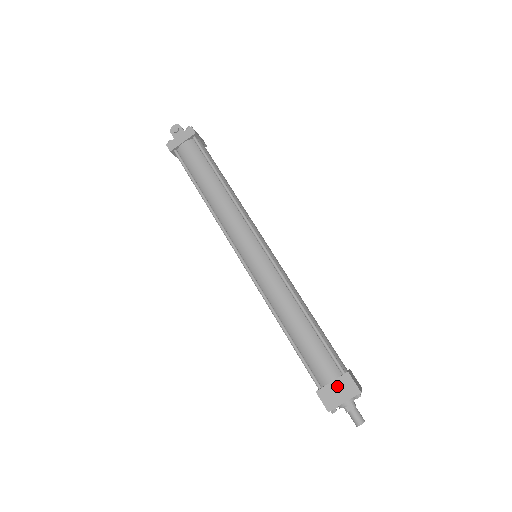
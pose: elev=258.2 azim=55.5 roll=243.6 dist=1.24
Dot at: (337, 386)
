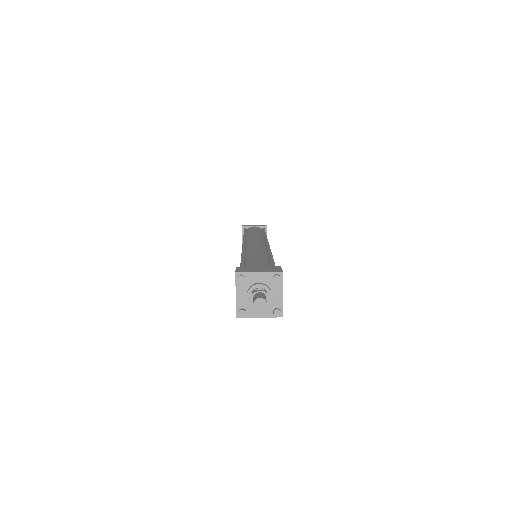
Dot at: (261, 267)
